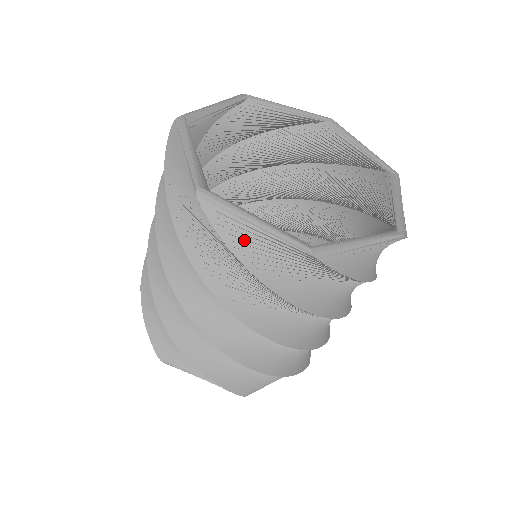
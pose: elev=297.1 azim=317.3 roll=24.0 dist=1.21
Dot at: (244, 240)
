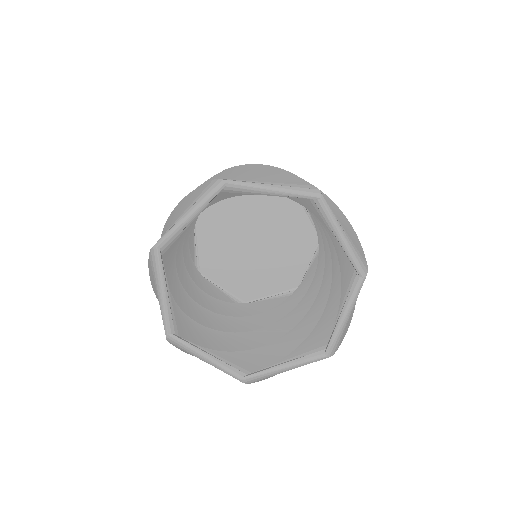
Dot at: occluded
